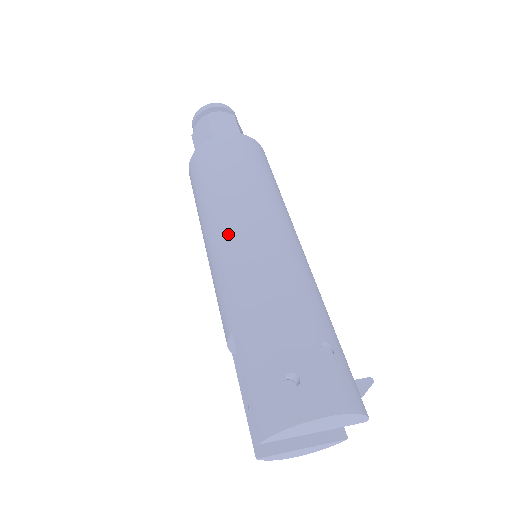
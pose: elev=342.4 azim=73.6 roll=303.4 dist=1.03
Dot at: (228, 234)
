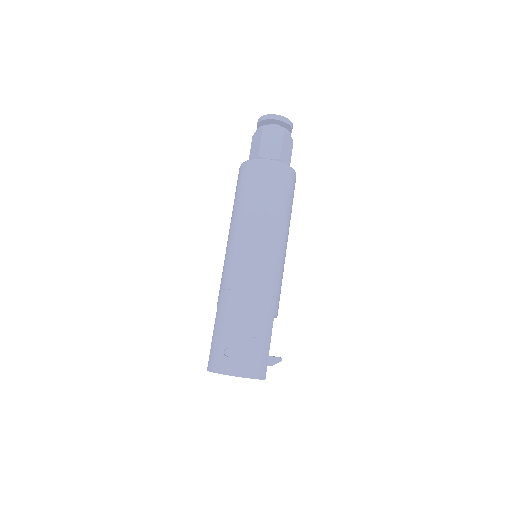
Dot at: (234, 247)
